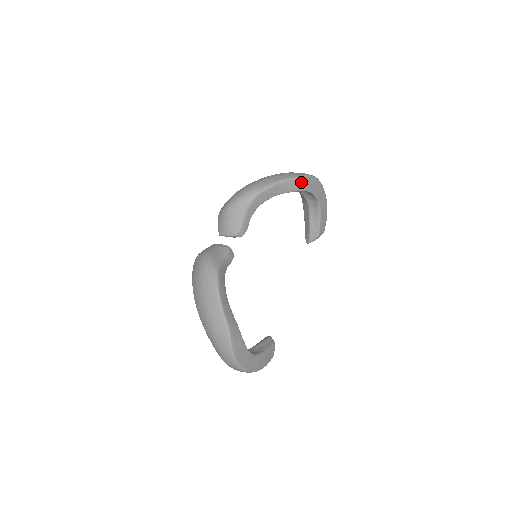
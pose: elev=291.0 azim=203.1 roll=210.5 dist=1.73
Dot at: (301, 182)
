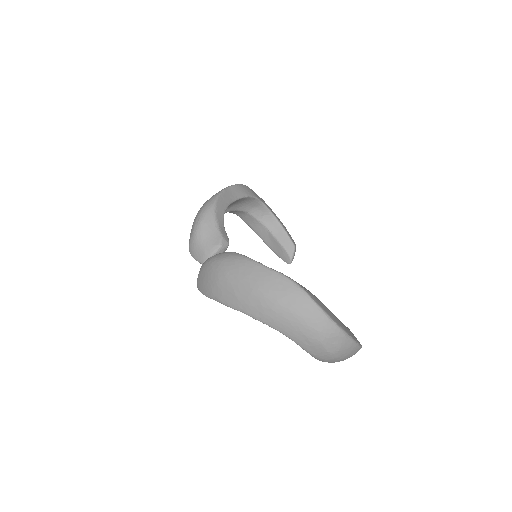
Dot at: (245, 188)
